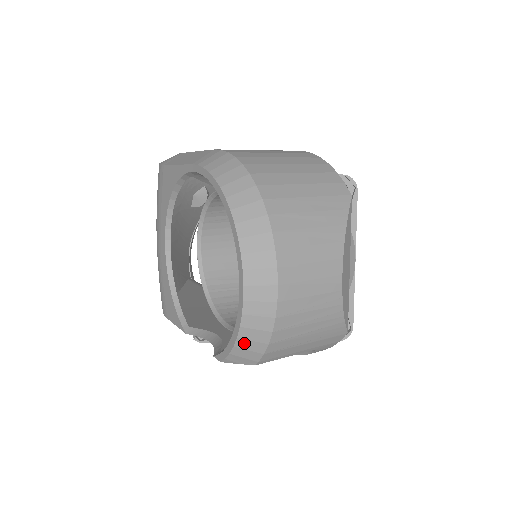
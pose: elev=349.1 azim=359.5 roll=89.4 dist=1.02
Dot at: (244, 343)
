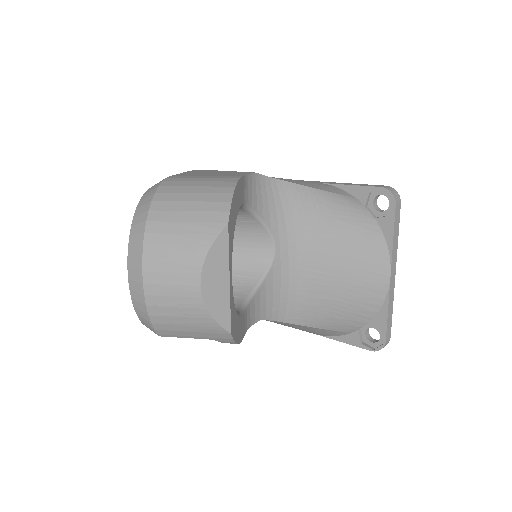
Dot at: (141, 318)
